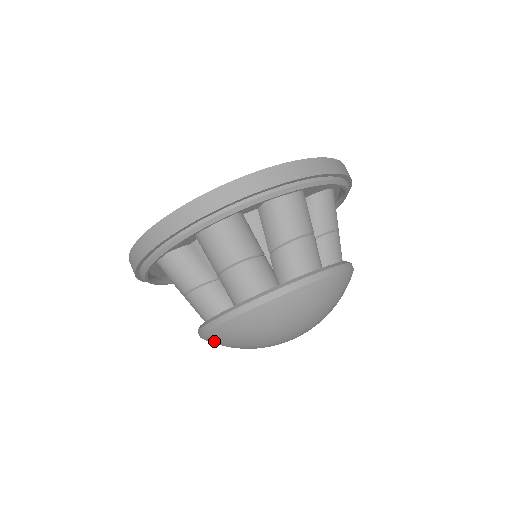
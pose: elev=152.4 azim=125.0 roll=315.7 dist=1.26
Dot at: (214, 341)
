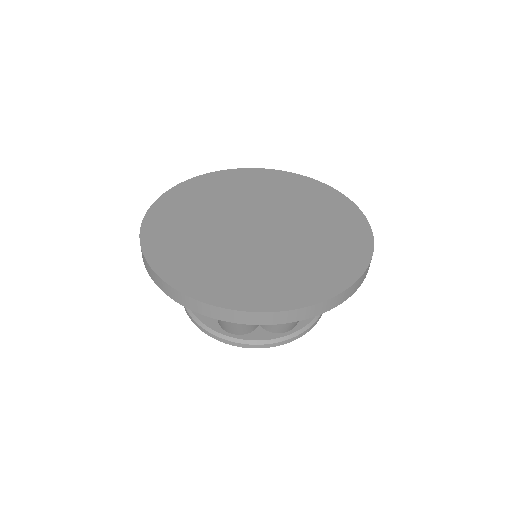
Dot at: occluded
